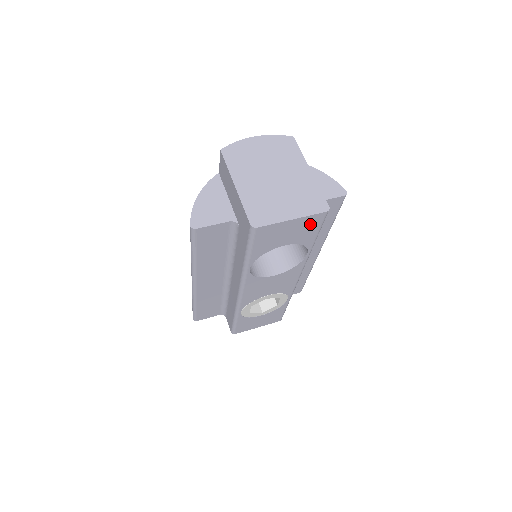
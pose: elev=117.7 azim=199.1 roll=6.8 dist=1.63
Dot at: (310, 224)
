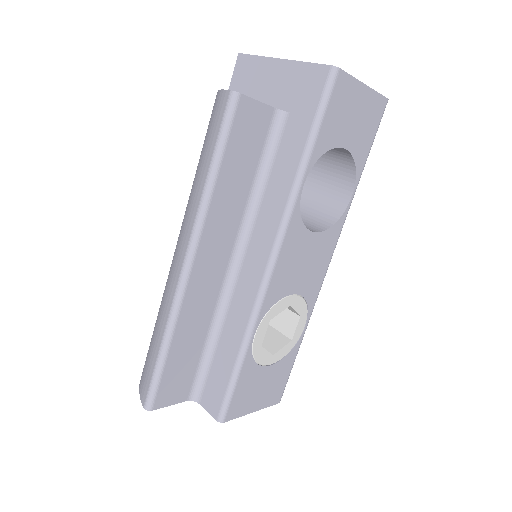
Dot at: (372, 116)
